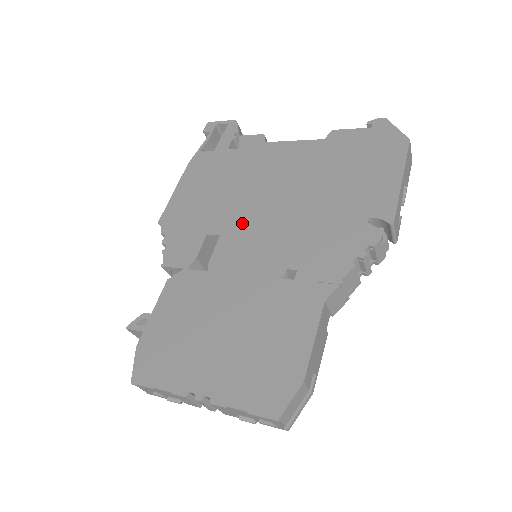
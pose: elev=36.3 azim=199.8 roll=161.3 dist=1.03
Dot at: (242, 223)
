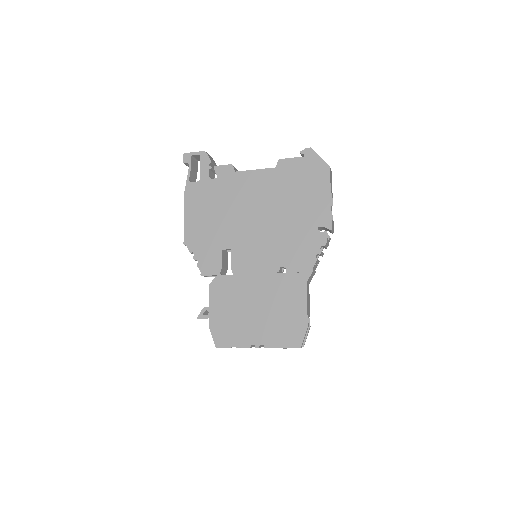
Dot at: (242, 239)
